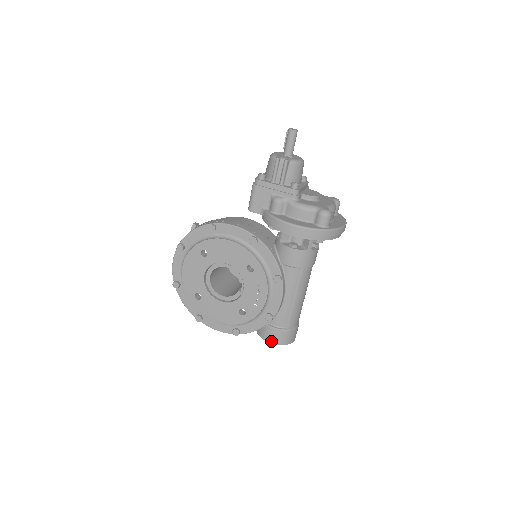
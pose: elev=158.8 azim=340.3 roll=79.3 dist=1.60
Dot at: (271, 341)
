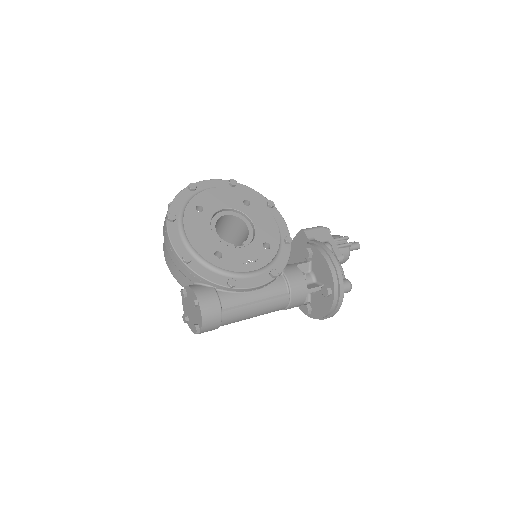
Dot at: (201, 300)
